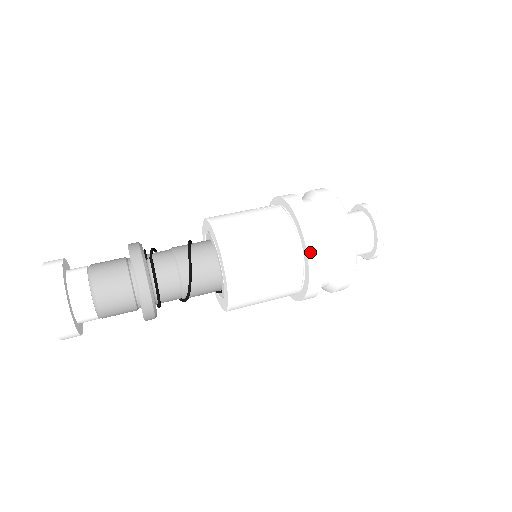
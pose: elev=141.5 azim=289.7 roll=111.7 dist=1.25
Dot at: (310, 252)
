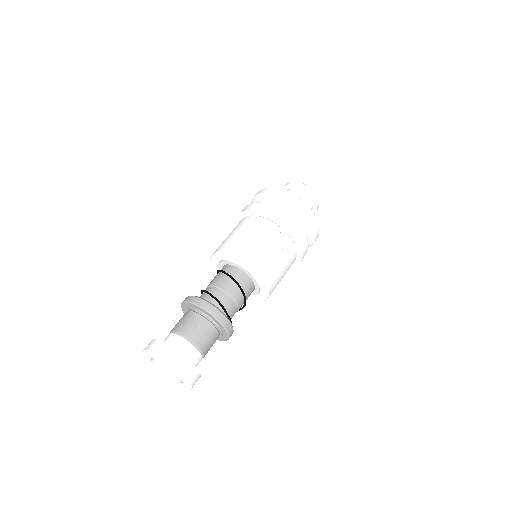
Dot at: occluded
